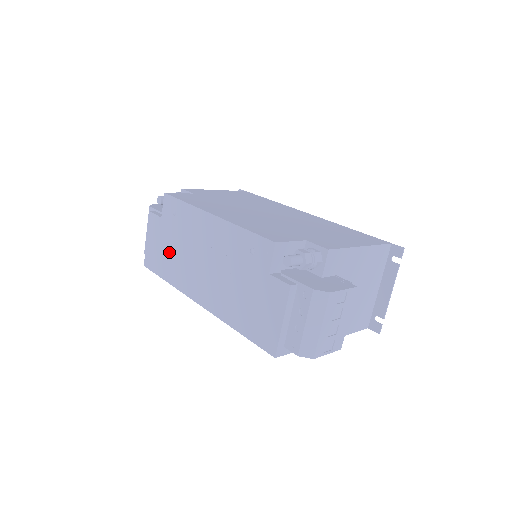
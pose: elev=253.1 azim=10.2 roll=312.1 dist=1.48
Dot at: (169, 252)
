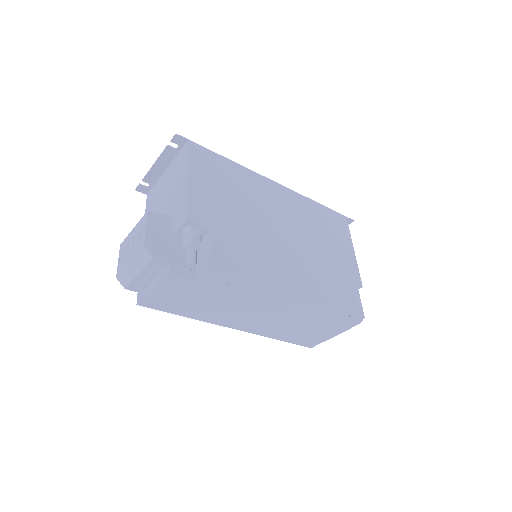
Dot at: (200, 302)
